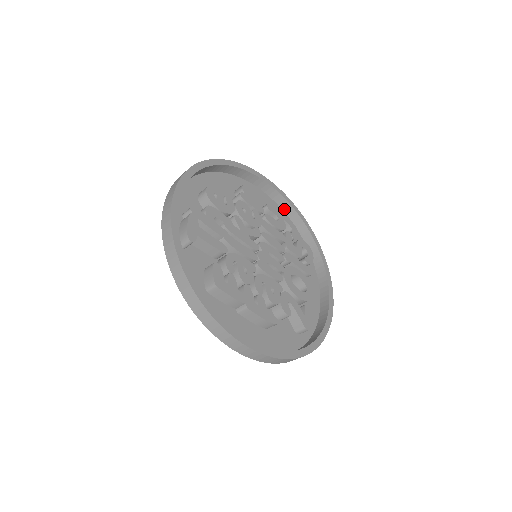
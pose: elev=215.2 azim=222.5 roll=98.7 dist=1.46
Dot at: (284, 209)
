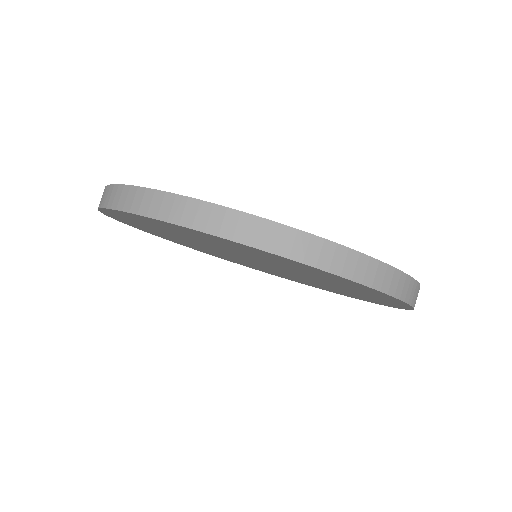
Dot at: occluded
